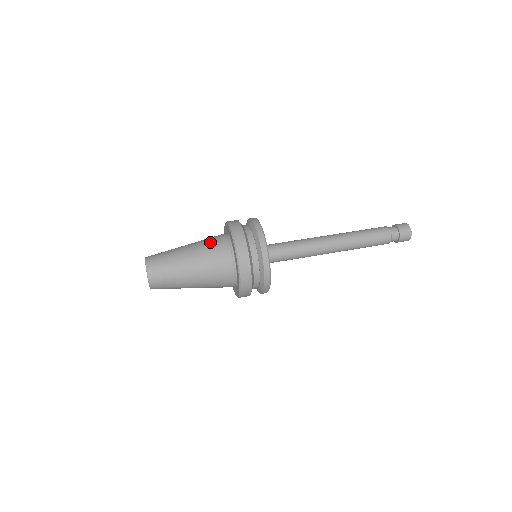
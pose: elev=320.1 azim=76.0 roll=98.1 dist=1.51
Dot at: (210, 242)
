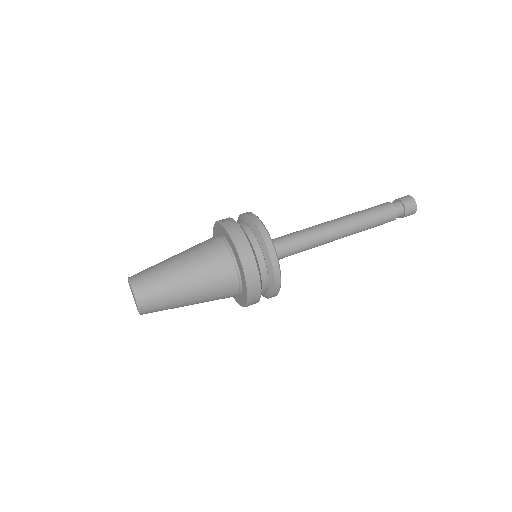
Dot at: (209, 257)
